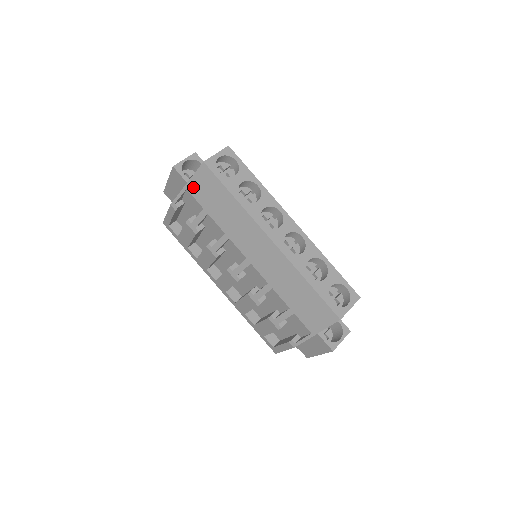
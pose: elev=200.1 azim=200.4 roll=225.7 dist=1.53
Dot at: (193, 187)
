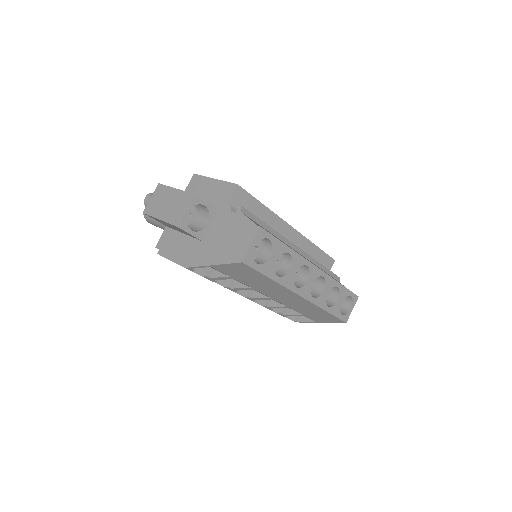
Dot at: (221, 268)
